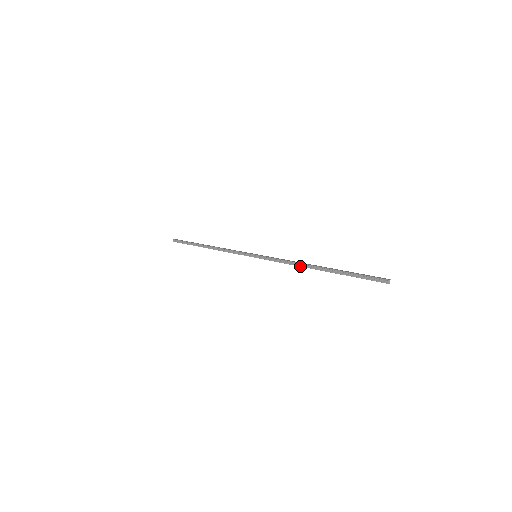
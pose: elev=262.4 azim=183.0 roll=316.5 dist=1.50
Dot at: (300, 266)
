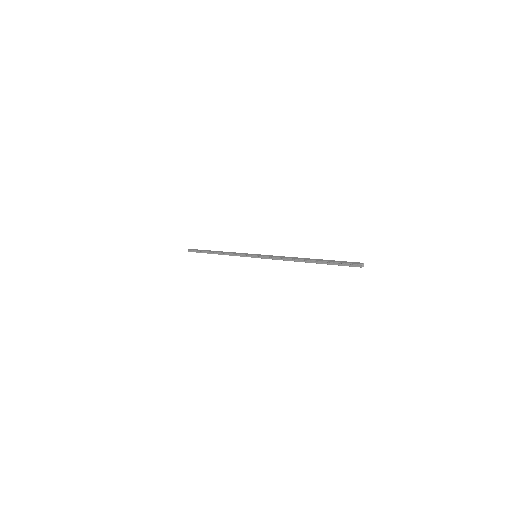
Dot at: occluded
